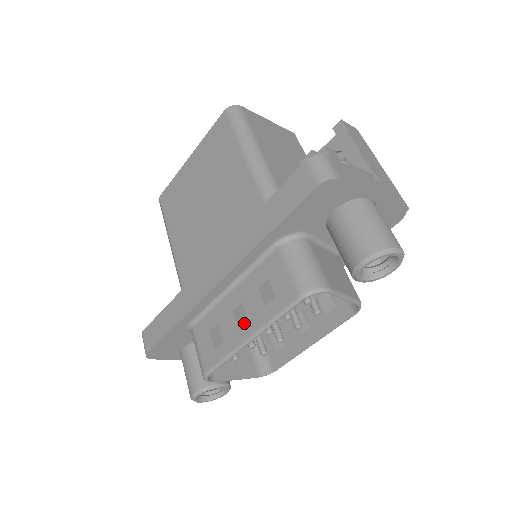
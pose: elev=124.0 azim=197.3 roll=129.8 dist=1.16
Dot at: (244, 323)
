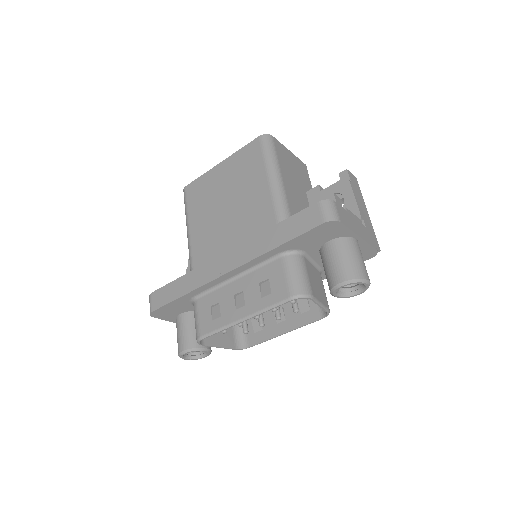
Dot at: (242, 306)
